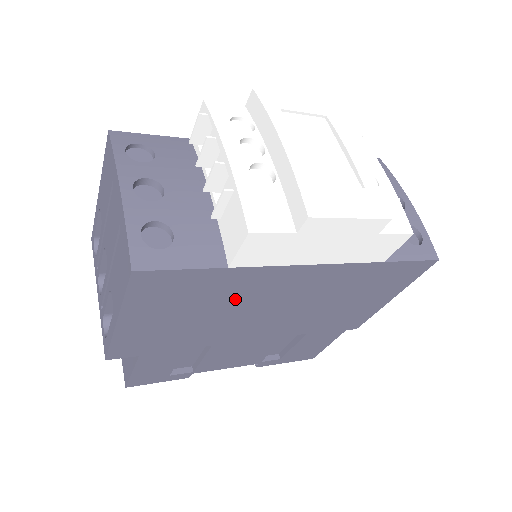
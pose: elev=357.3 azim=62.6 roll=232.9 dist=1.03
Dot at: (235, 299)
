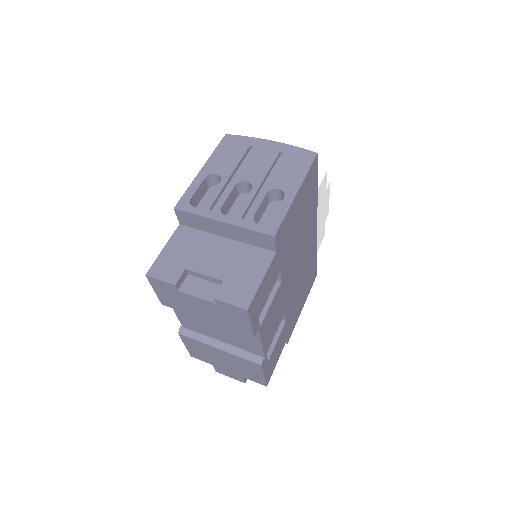
Dot at: (306, 226)
